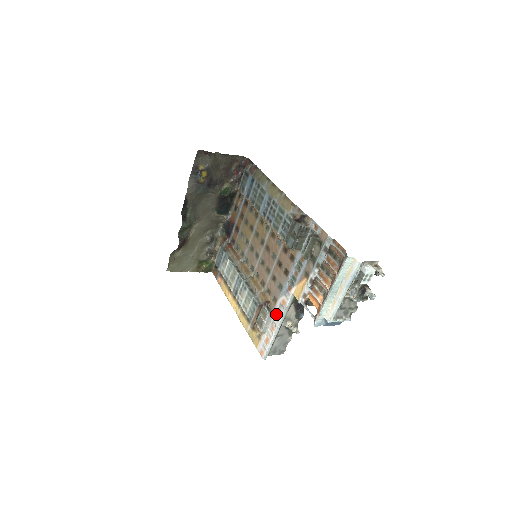
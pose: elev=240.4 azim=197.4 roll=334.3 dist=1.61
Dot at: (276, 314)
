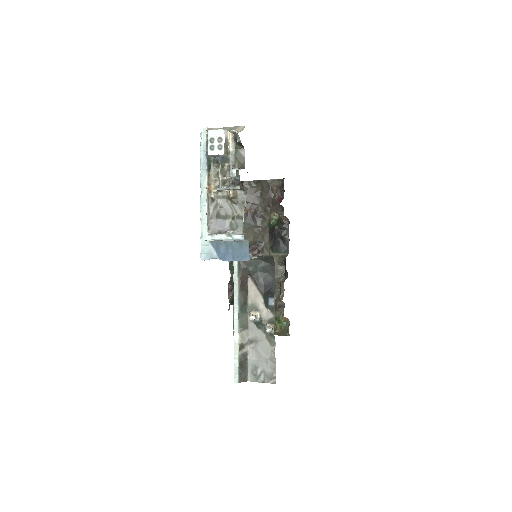
Dot at: occluded
